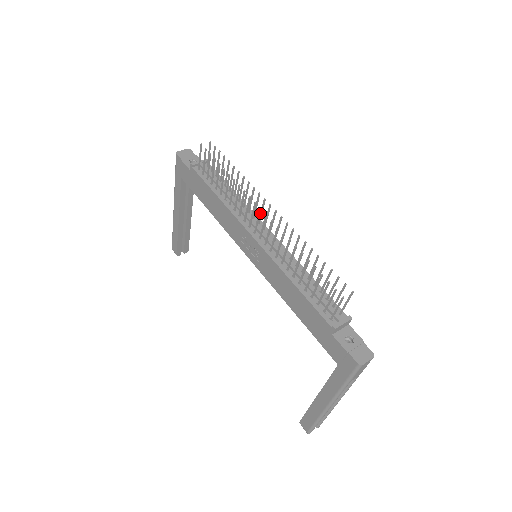
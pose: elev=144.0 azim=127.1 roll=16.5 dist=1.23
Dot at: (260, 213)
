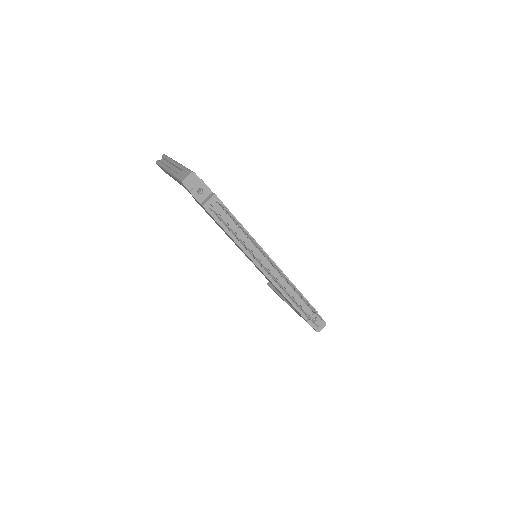
Dot at: (269, 272)
